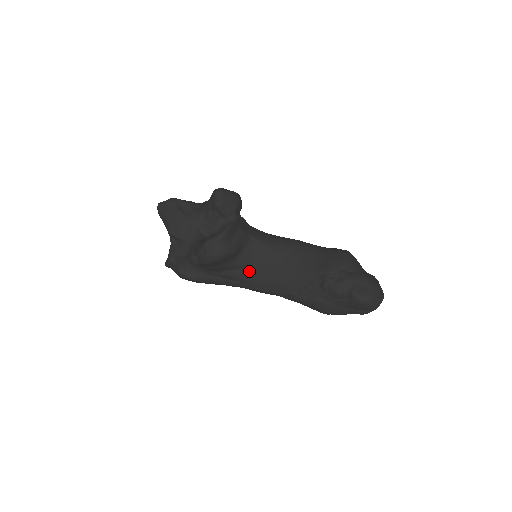
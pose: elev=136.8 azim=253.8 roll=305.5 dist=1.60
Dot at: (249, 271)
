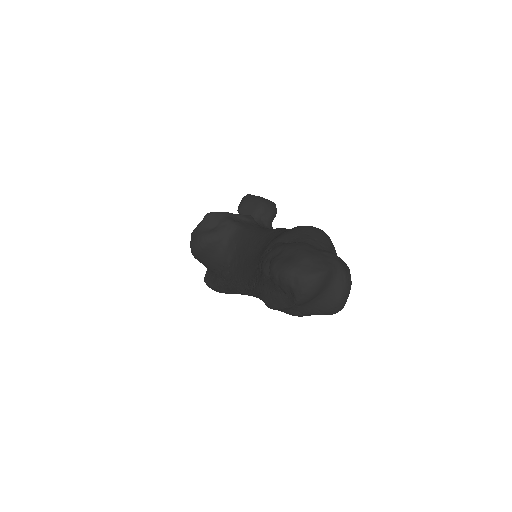
Dot at: (233, 266)
